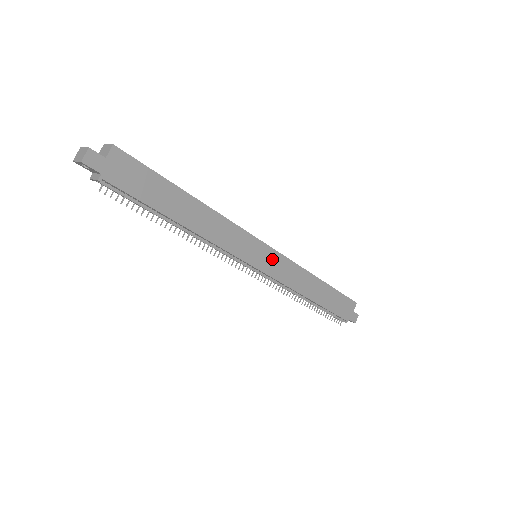
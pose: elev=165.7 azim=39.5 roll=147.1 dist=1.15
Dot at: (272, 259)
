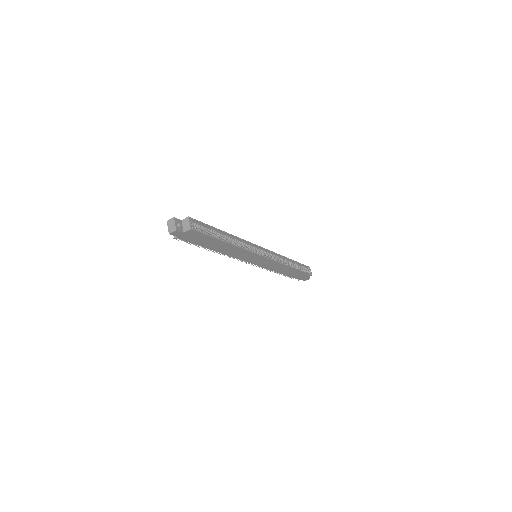
Dot at: (264, 261)
